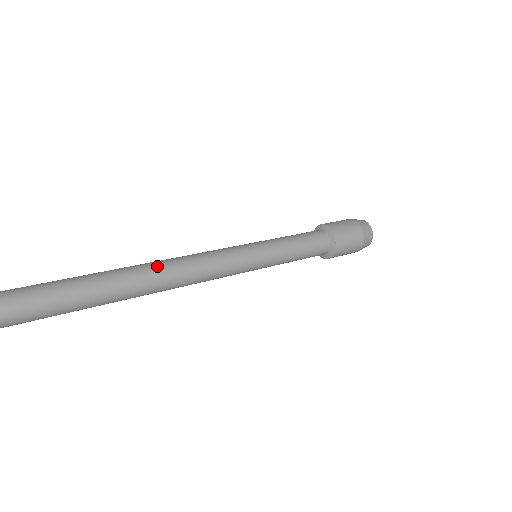
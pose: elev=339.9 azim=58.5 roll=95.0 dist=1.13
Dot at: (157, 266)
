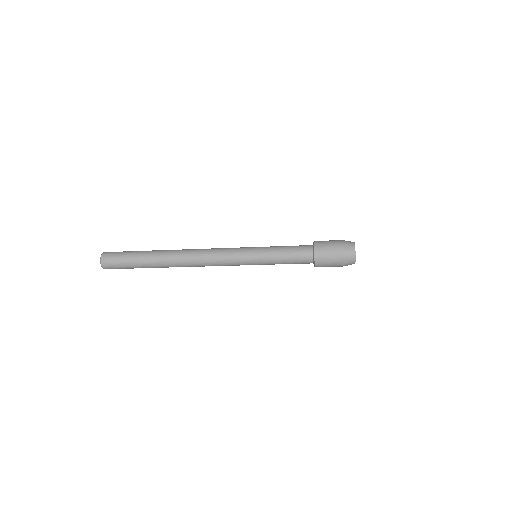
Dot at: occluded
